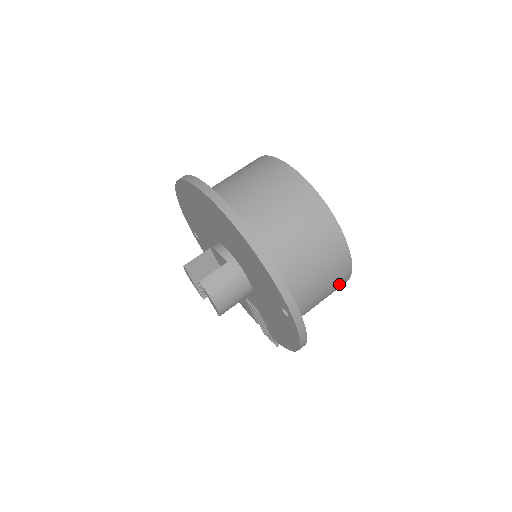
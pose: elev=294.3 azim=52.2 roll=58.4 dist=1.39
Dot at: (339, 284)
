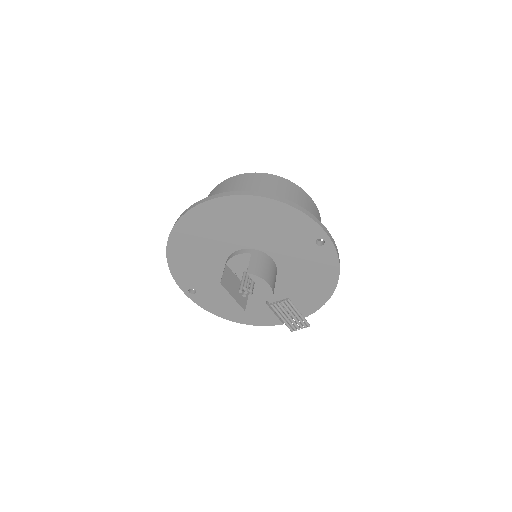
Dot at: occluded
